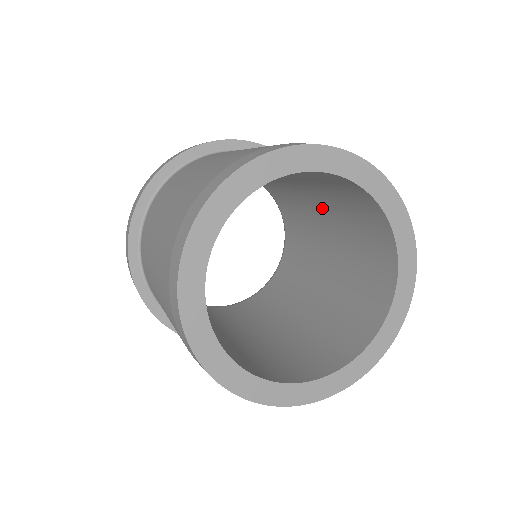
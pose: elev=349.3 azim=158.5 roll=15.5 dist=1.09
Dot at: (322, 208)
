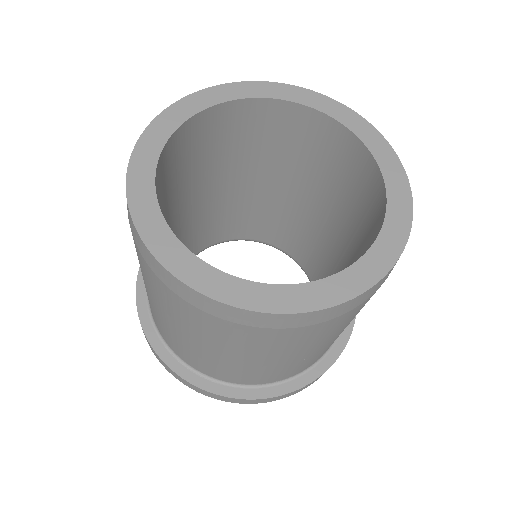
Dot at: (278, 183)
